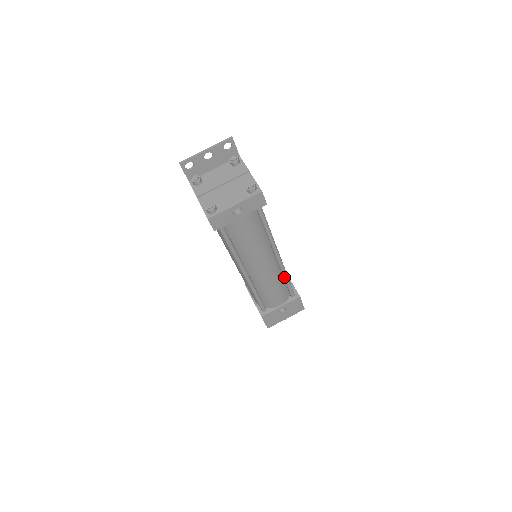
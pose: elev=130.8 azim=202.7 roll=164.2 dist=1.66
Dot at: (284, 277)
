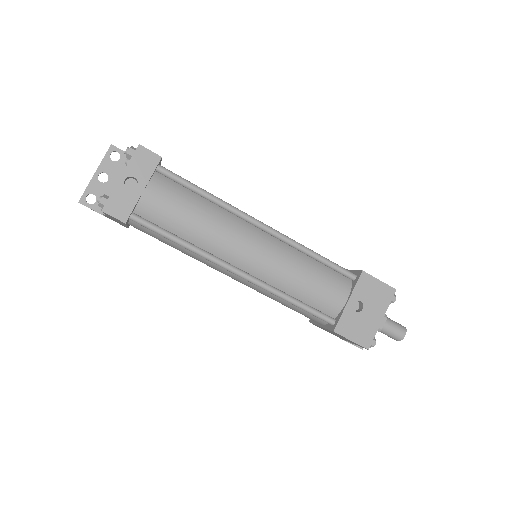
Dot at: (306, 253)
